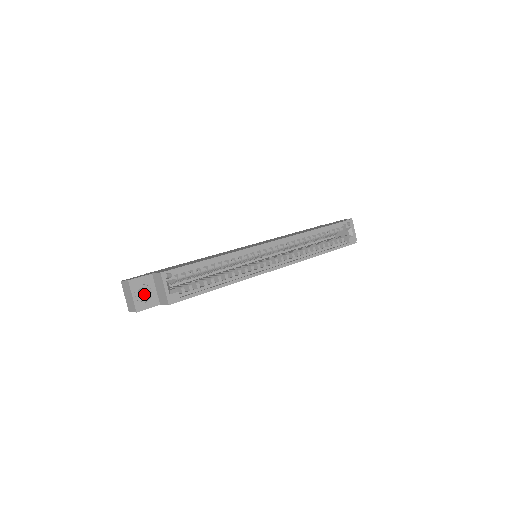
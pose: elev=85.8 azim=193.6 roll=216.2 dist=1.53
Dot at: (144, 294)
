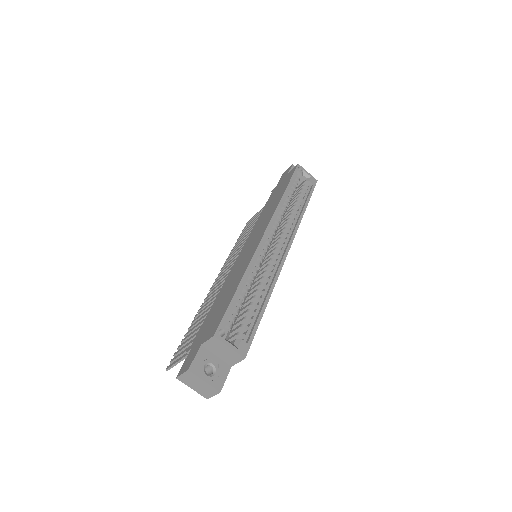
Dot at: (209, 370)
